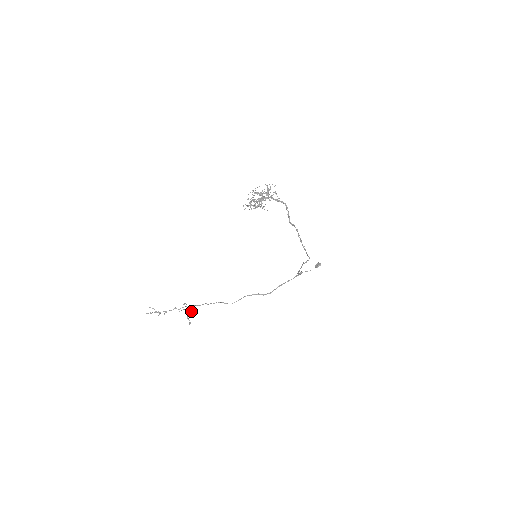
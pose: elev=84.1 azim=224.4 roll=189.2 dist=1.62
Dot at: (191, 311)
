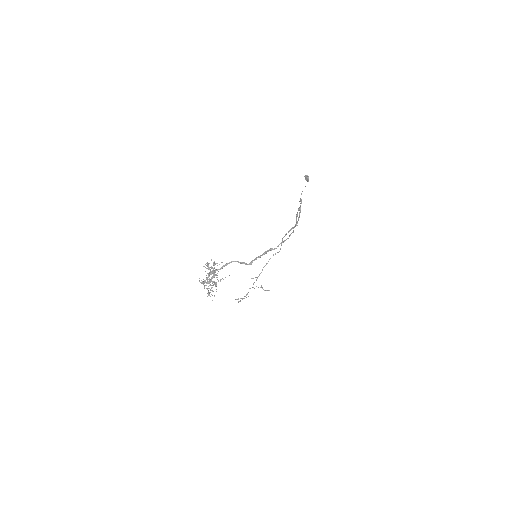
Dot at: (261, 285)
